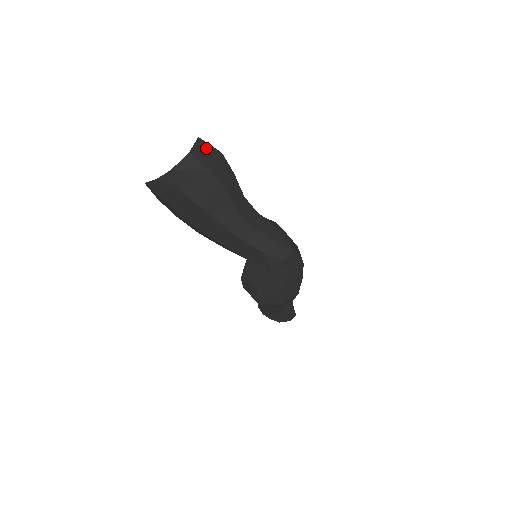
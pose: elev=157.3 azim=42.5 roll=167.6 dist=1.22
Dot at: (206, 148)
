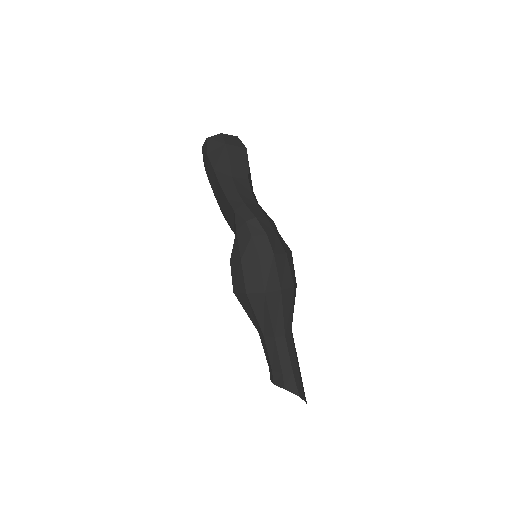
Dot at: (237, 140)
